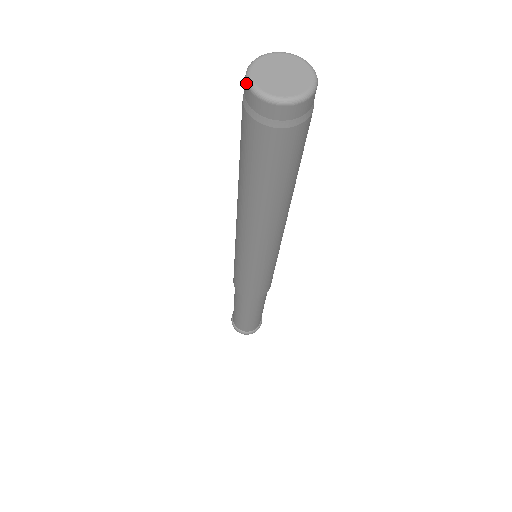
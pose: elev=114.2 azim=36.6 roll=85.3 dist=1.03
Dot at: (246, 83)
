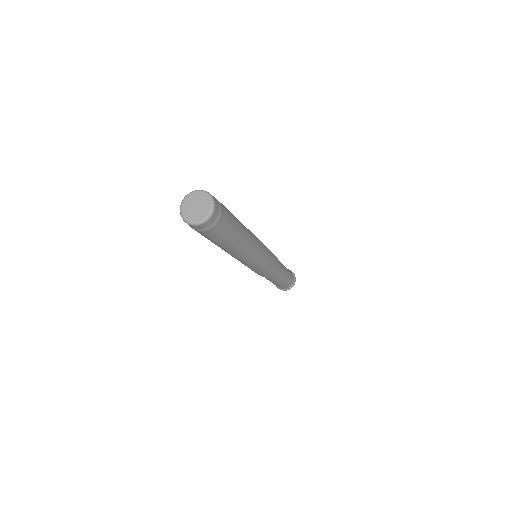
Dot at: occluded
